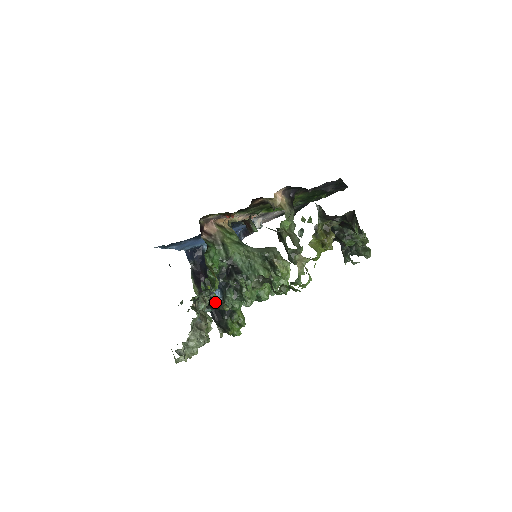
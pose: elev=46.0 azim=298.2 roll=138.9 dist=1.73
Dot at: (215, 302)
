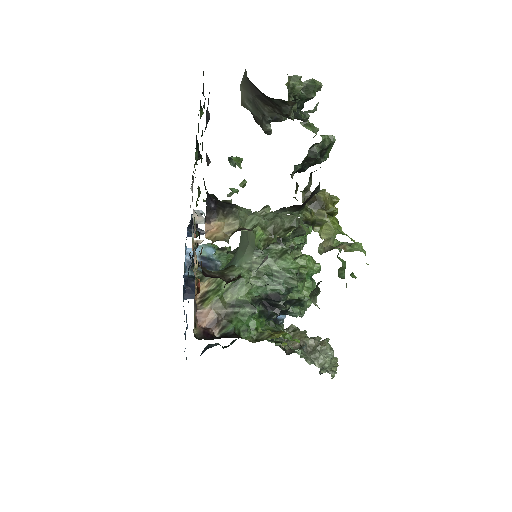
Dot at: occluded
